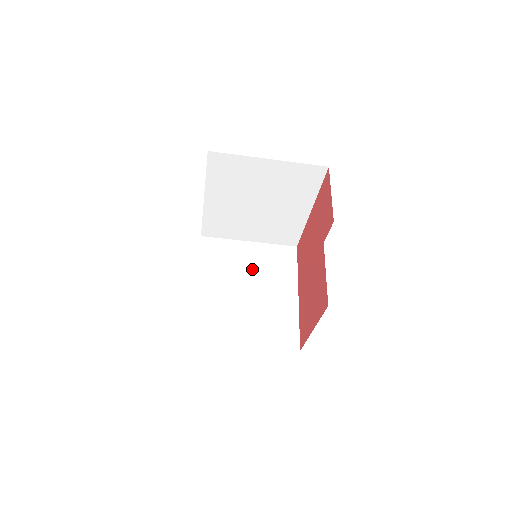
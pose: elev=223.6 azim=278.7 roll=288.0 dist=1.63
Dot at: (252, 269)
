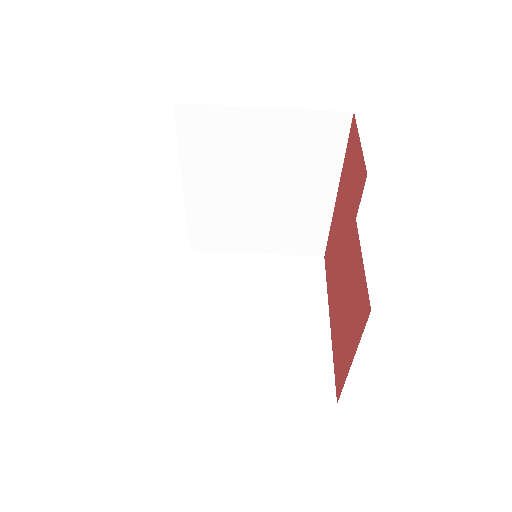
Dot at: (260, 288)
